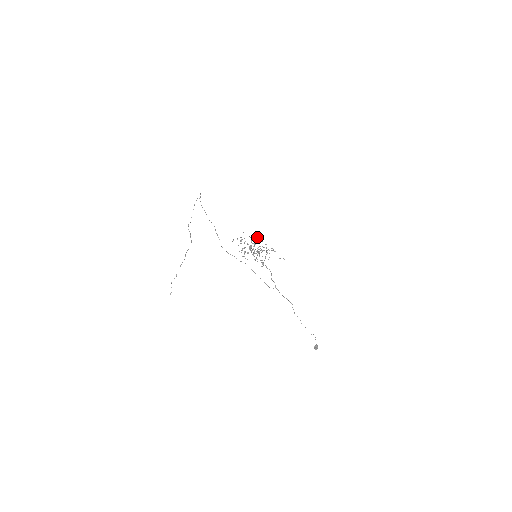
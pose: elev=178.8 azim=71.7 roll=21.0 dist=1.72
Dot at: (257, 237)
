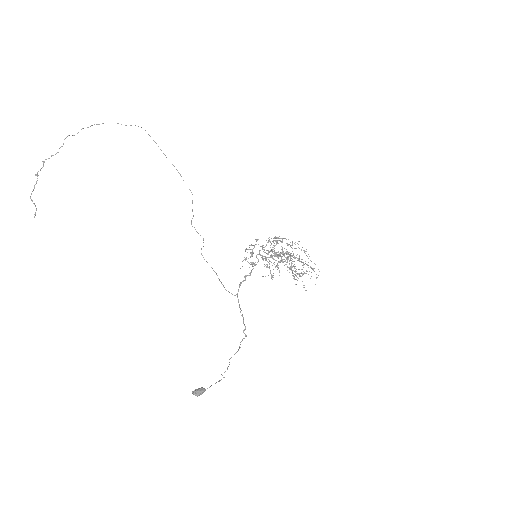
Dot at: occluded
